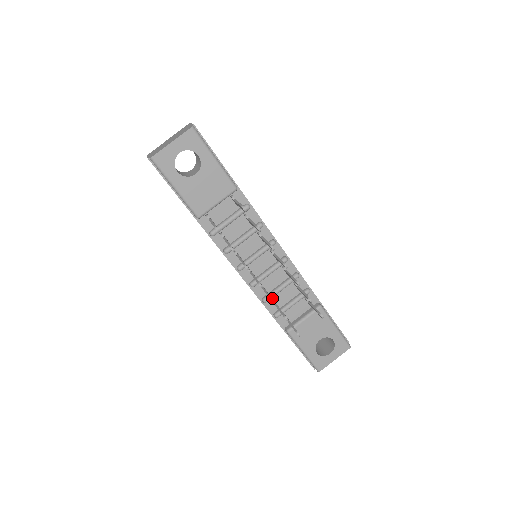
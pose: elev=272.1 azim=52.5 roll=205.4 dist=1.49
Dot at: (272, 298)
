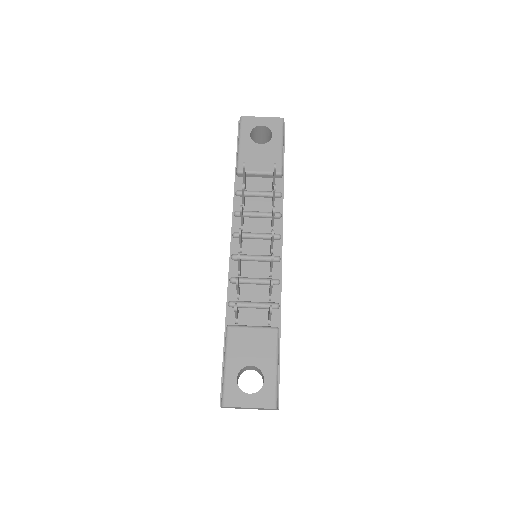
Dot at: (240, 285)
